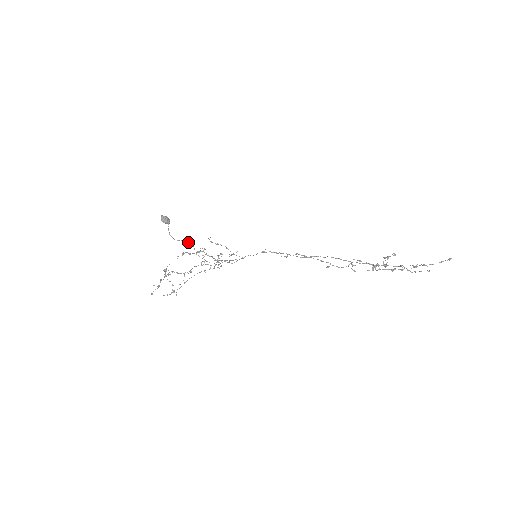
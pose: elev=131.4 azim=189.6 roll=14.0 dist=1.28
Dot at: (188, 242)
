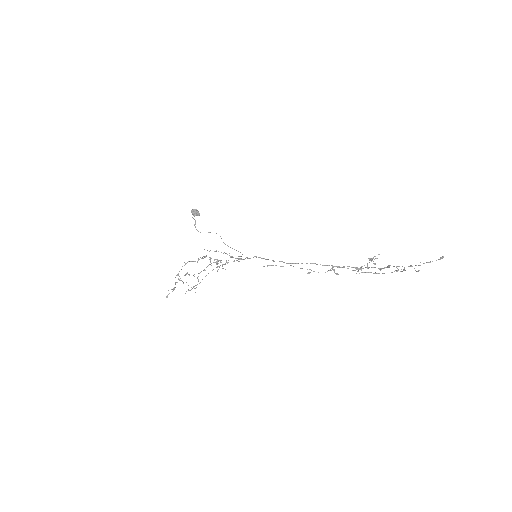
Dot at: occluded
